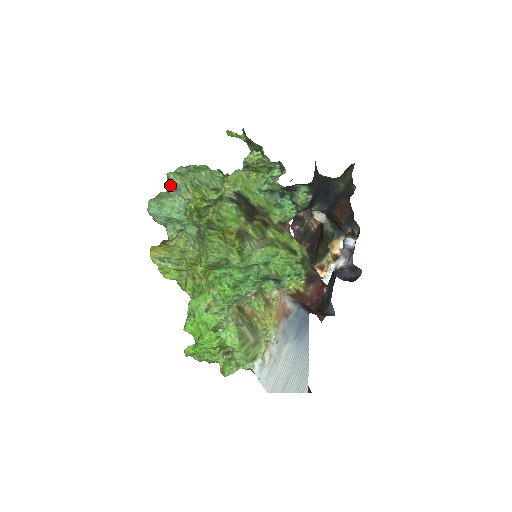
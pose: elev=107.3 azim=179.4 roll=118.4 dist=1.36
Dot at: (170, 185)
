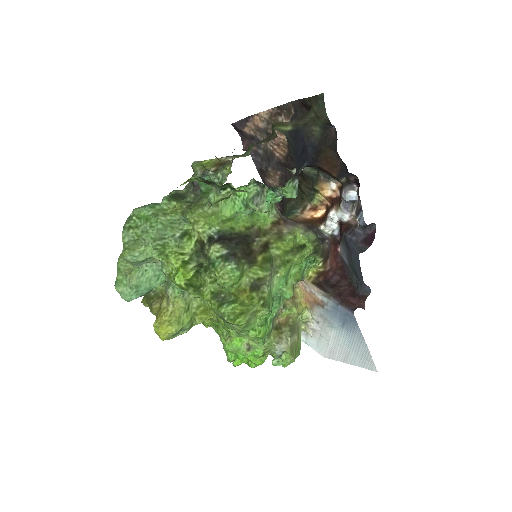
Dot at: (130, 262)
